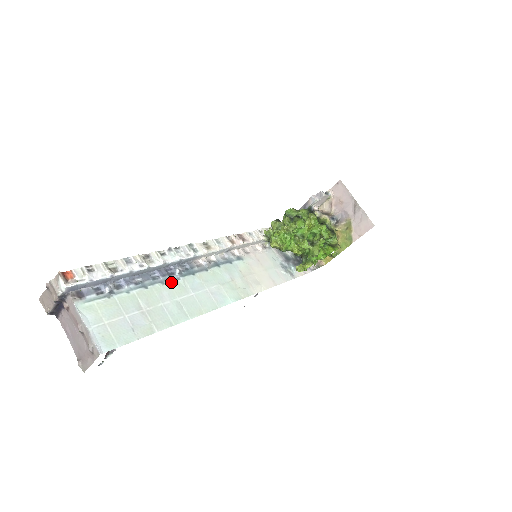
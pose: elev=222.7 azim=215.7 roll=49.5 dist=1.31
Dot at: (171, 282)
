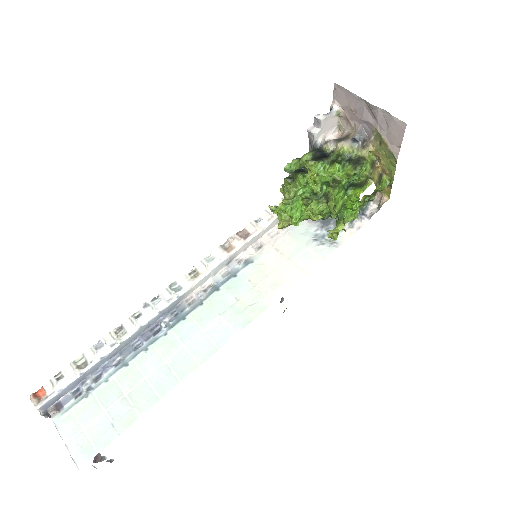
Dot at: (156, 343)
